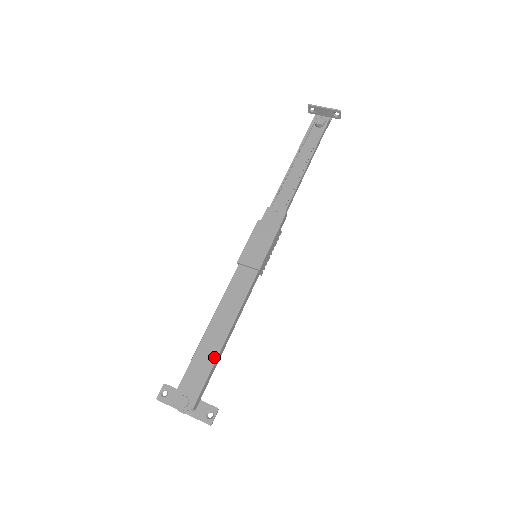
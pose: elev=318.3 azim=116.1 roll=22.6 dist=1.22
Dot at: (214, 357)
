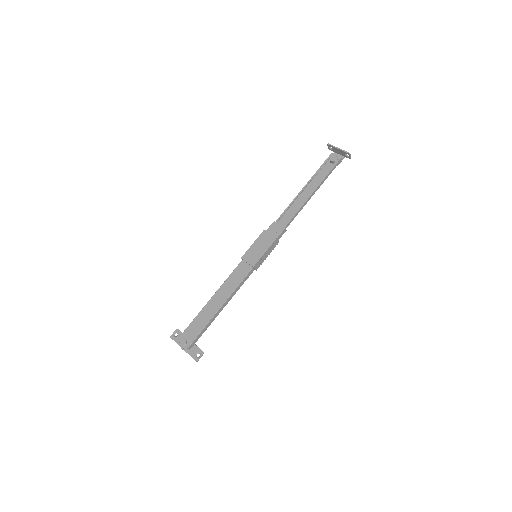
Dot at: (209, 319)
